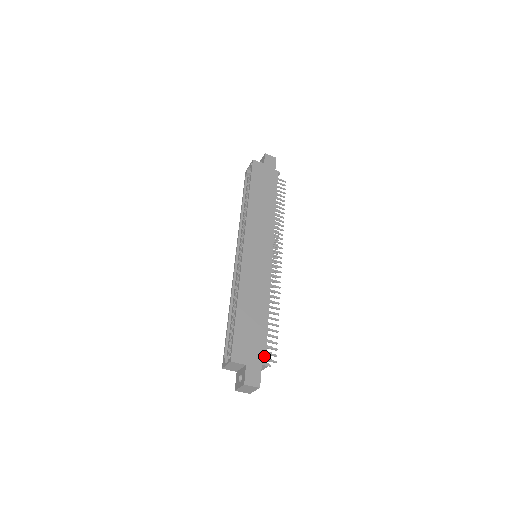
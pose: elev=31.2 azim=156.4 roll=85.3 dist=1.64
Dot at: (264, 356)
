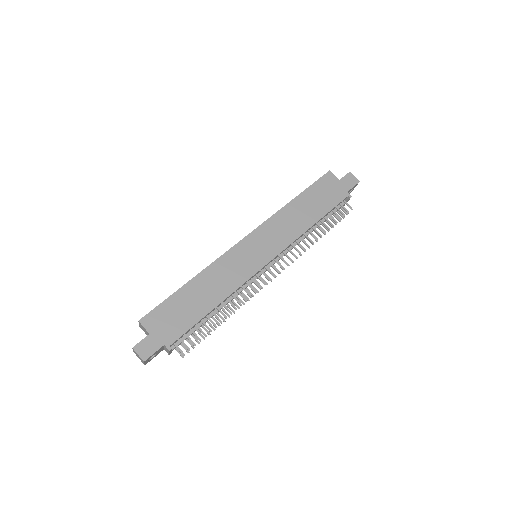
Dot at: (174, 340)
